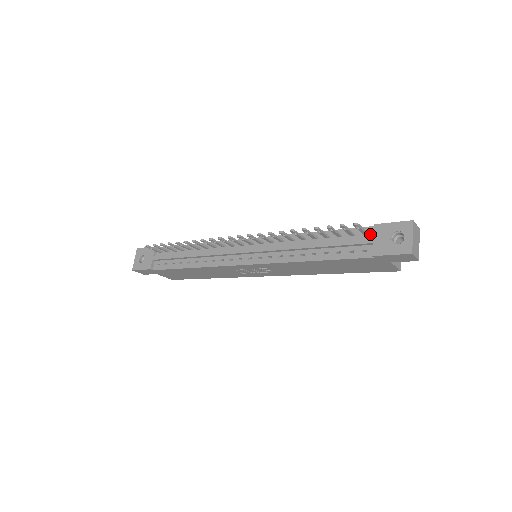
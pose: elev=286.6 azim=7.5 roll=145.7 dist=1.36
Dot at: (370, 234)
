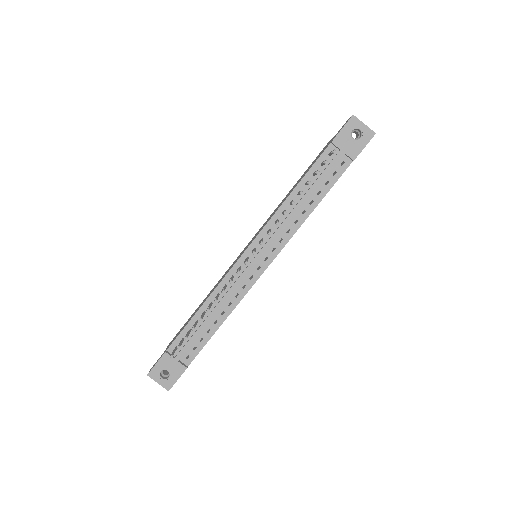
Dot at: occluded
